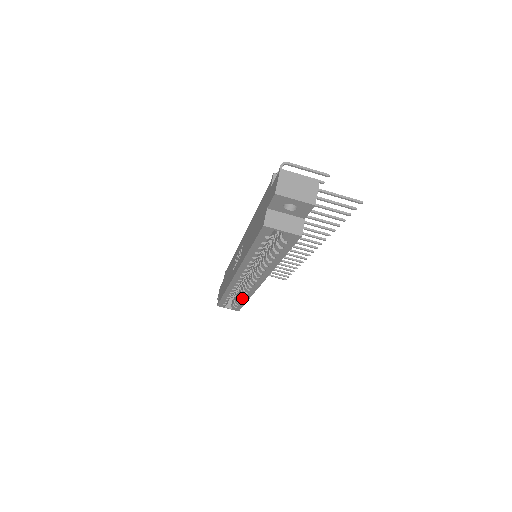
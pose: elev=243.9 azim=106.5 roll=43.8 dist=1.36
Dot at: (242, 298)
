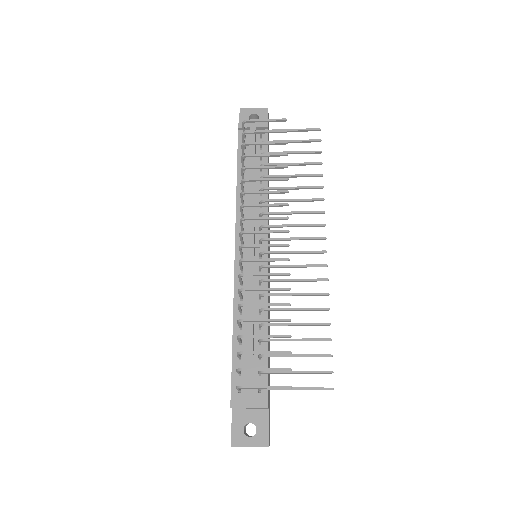
Dot at: occluded
